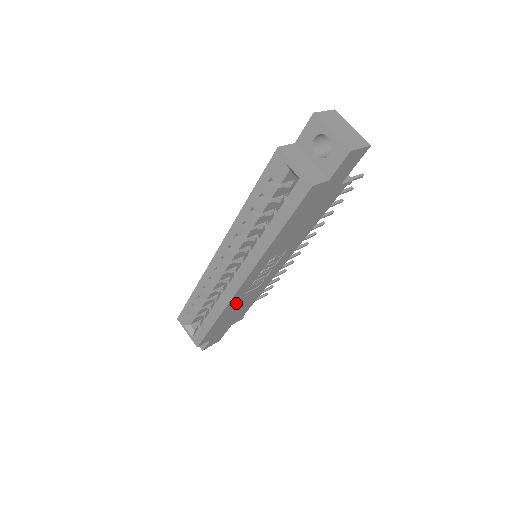
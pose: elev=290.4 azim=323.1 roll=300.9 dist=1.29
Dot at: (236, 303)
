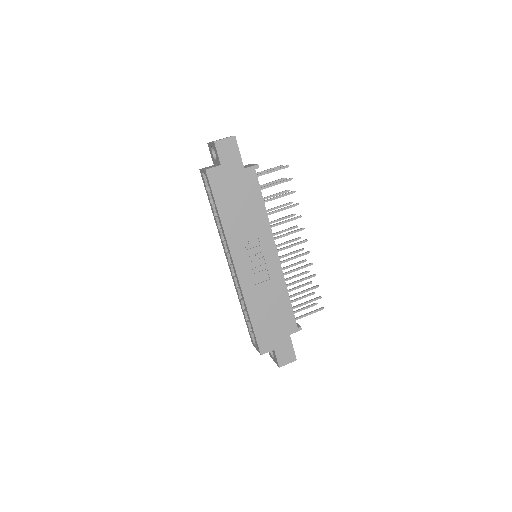
Dot at: (256, 296)
